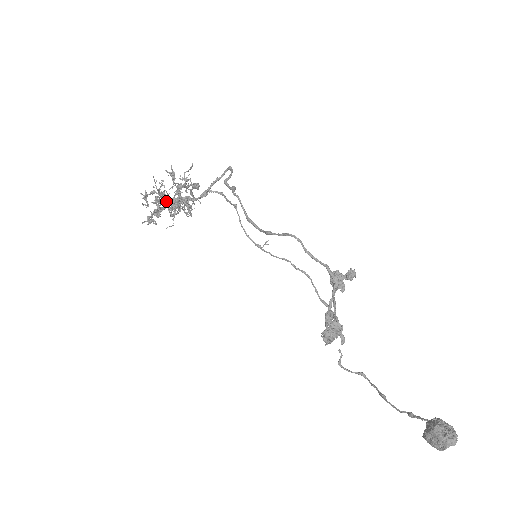
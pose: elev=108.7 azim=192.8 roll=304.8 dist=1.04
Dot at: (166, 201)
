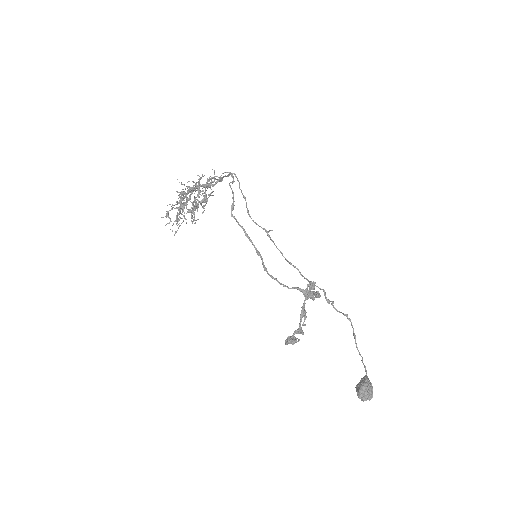
Dot at: occluded
